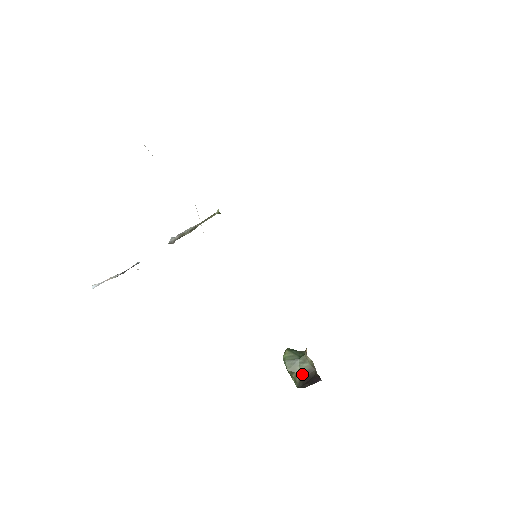
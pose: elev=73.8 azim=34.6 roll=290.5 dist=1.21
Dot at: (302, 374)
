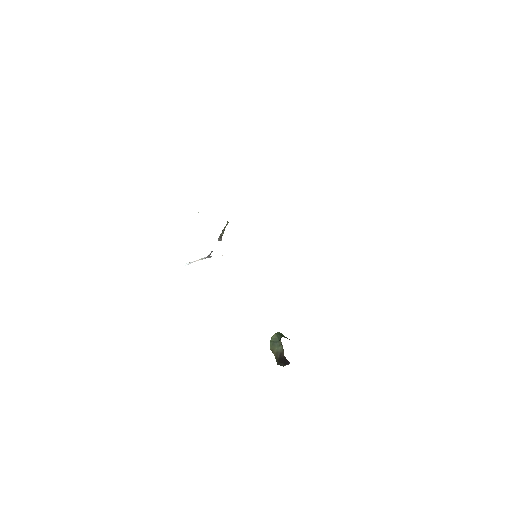
Dot at: (277, 354)
